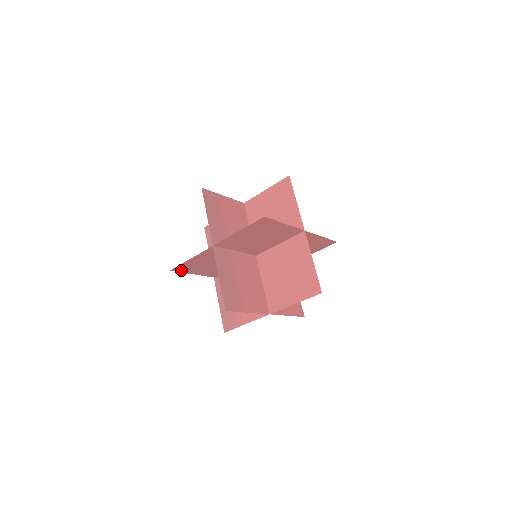
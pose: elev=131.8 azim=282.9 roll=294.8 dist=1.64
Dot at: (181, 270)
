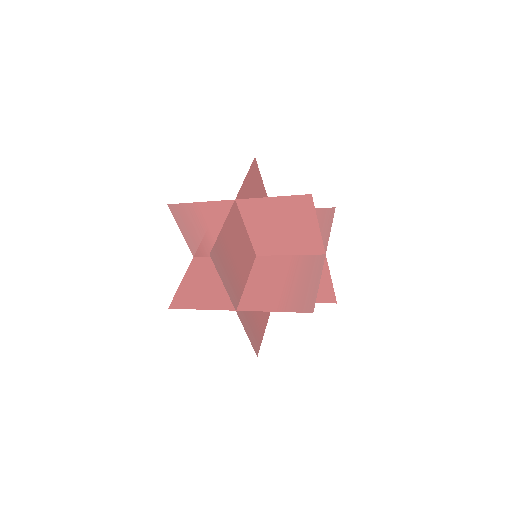
Dot at: (177, 298)
